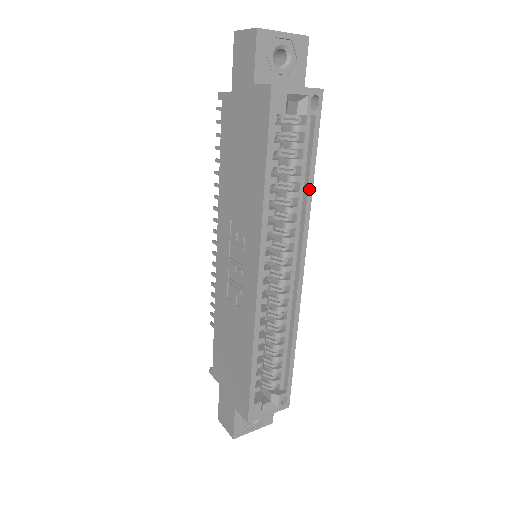
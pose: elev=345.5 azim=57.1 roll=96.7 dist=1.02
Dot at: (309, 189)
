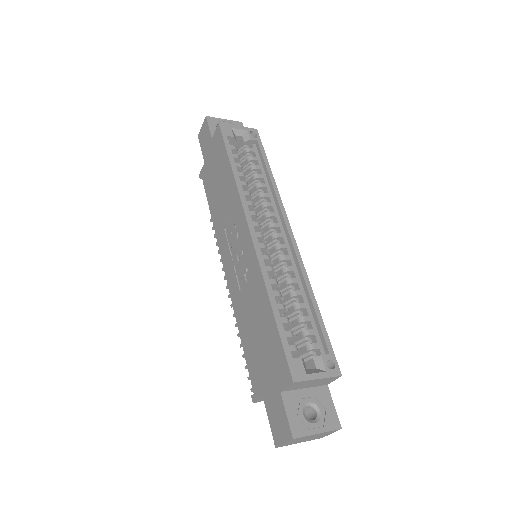
Dot at: (271, 179)
